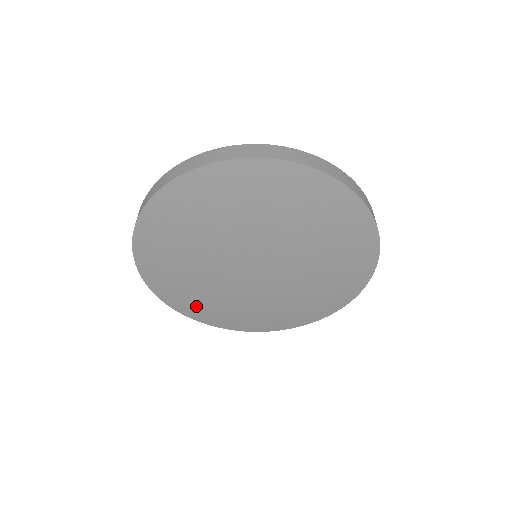
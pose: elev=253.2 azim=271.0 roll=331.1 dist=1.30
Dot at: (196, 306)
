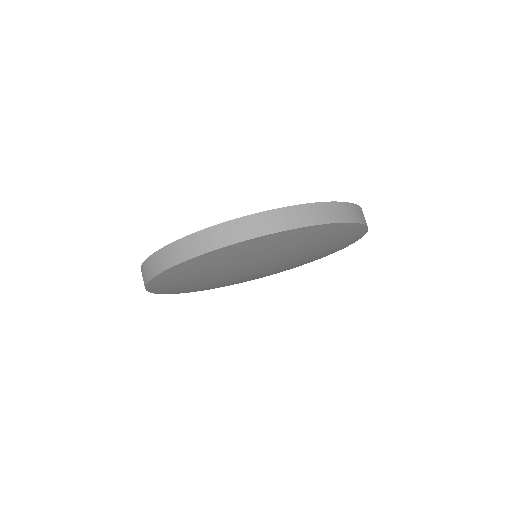
Dot at: occluded
